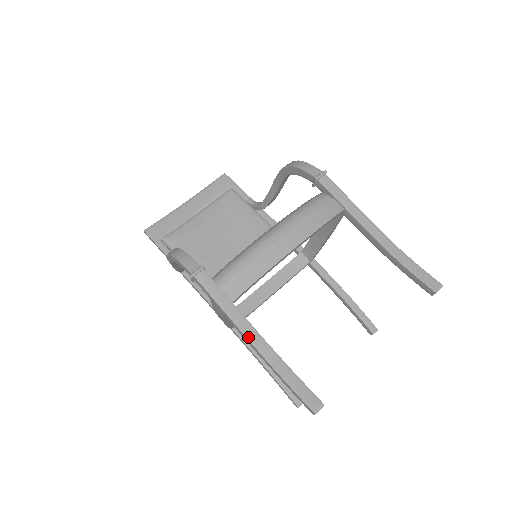
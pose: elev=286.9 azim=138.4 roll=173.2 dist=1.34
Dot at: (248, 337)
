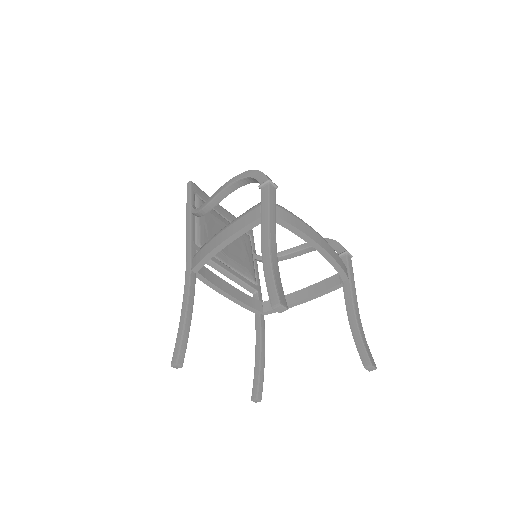
Dot at: (271, 235)
